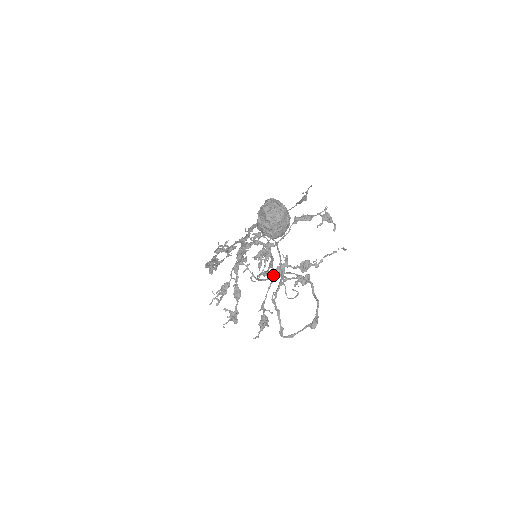
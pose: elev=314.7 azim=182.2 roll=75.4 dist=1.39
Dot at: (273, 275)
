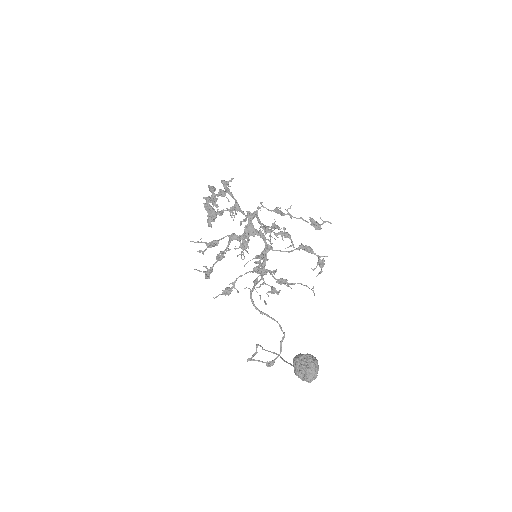
Dot at: (265, 314)
